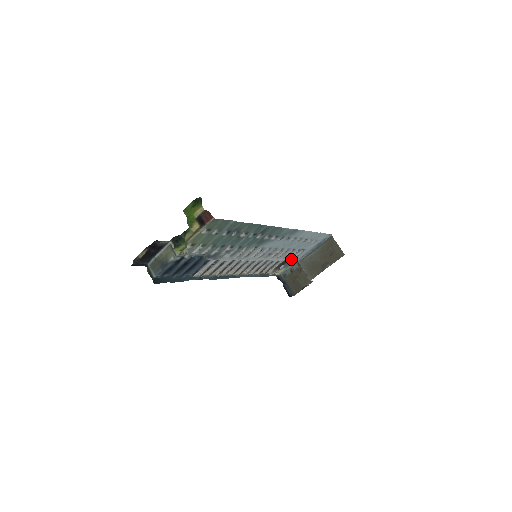
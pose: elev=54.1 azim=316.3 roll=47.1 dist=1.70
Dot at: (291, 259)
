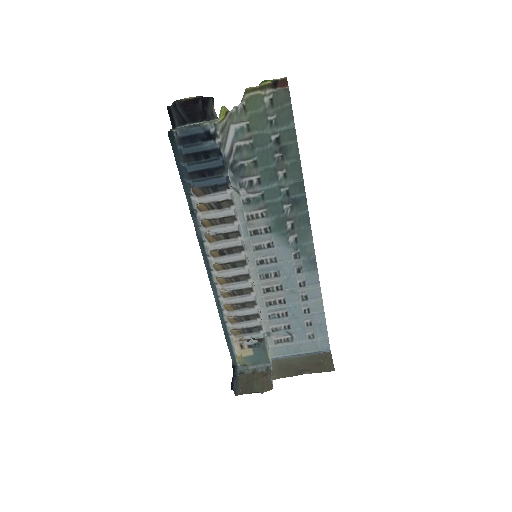
Dot at: (270, 338)
